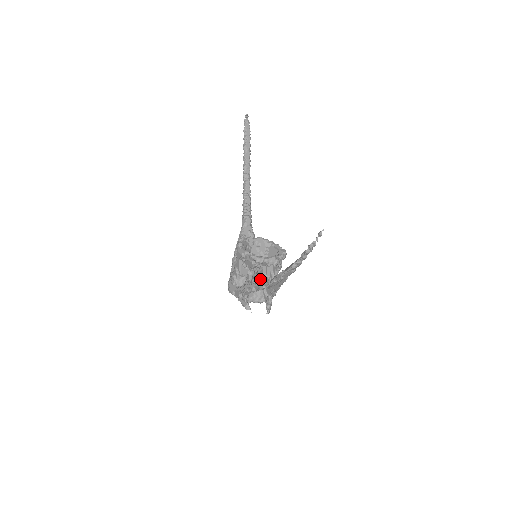
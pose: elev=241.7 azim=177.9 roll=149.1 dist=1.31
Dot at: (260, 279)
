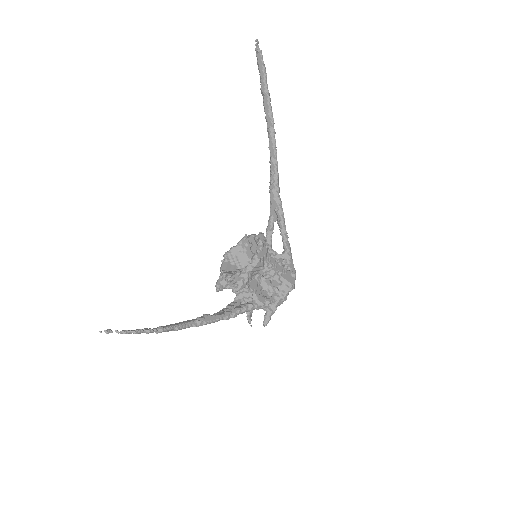
Dot at: occluded
